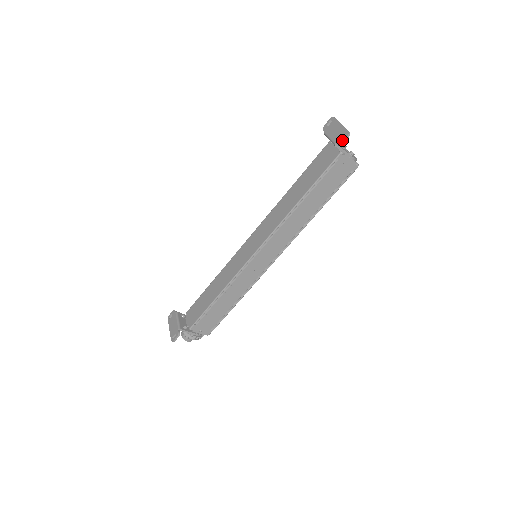
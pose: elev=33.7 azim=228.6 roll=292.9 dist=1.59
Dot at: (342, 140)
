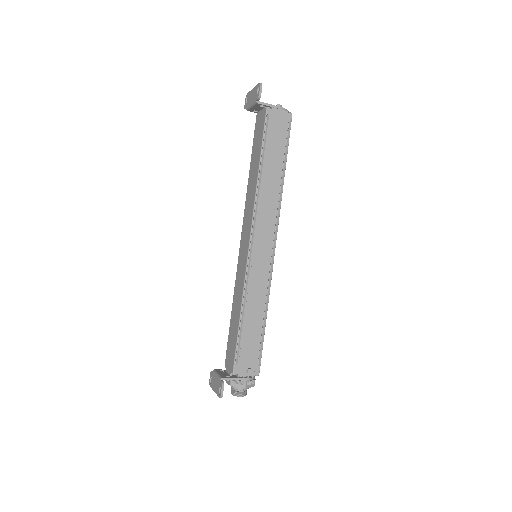
Dot at: (258, 92)
